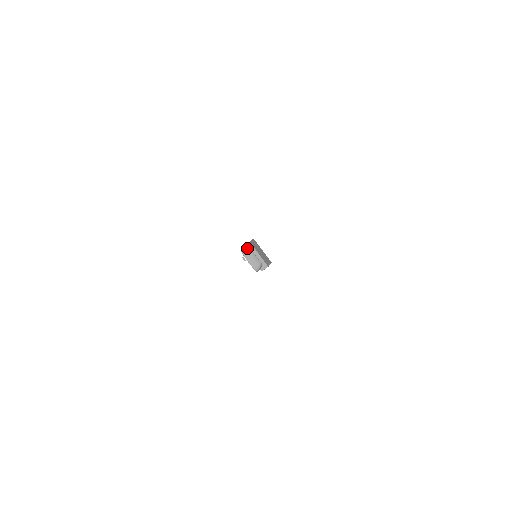
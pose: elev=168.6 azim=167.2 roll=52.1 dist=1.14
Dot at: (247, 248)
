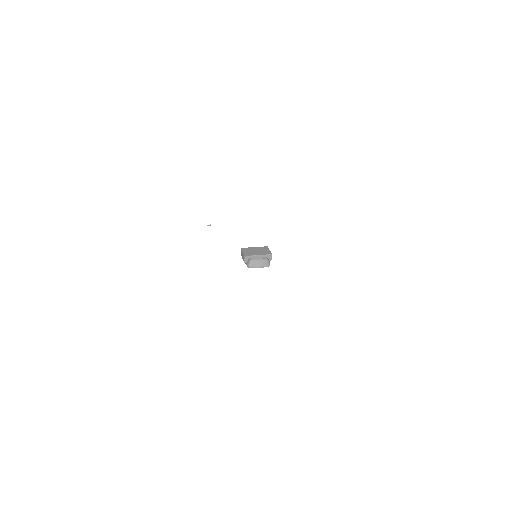
Dot at: (248, 261)
